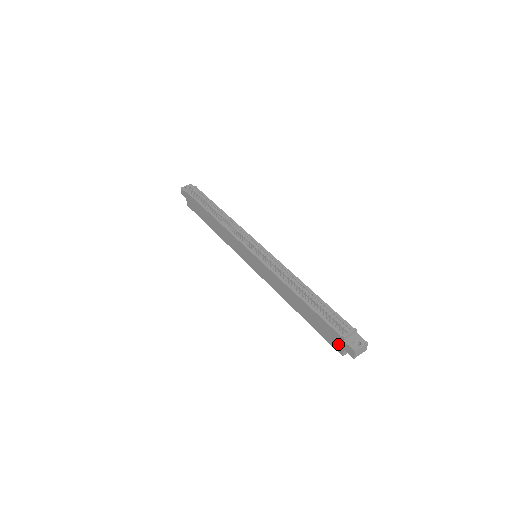
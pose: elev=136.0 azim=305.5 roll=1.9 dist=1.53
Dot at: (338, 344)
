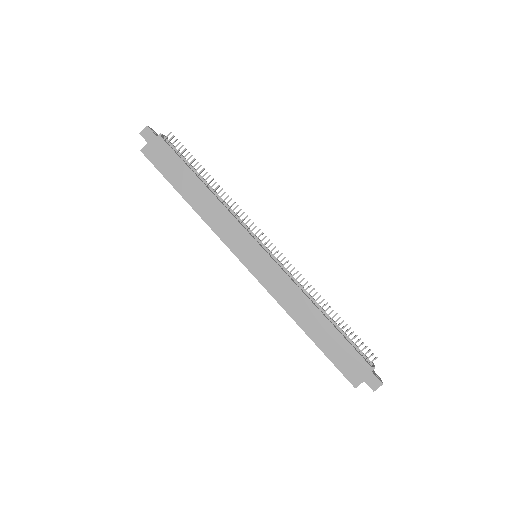
Dot at: (358, 374)
